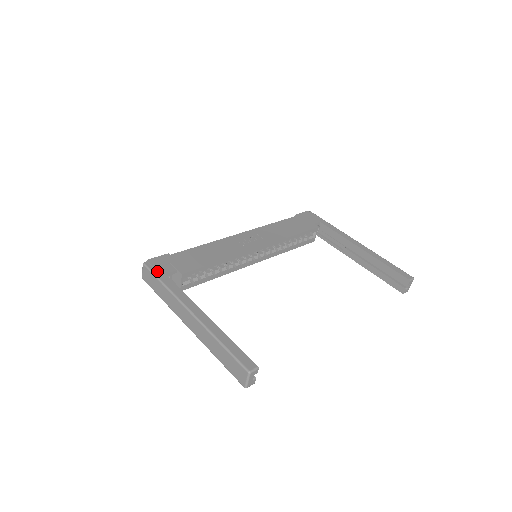
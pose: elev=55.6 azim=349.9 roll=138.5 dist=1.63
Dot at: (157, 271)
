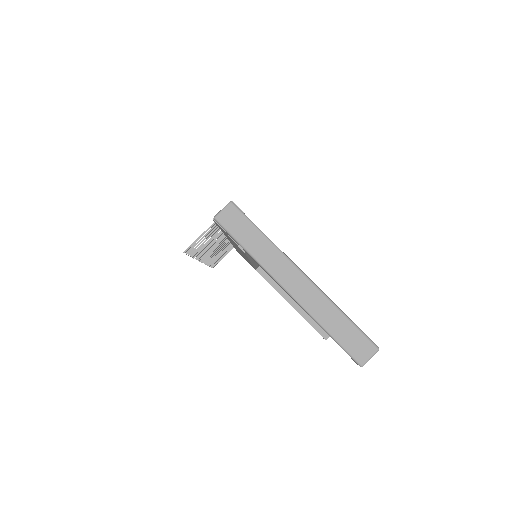
Dot at: occluded
